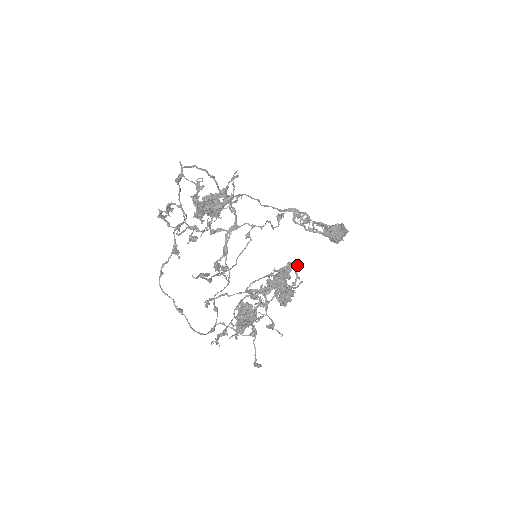
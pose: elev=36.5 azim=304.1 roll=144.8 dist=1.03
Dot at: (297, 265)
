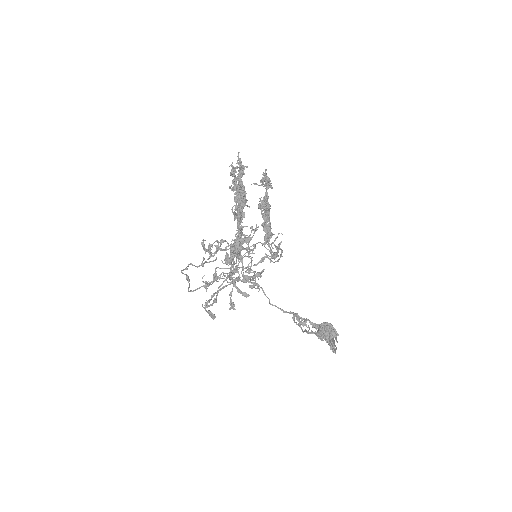
Dot at: occluded
